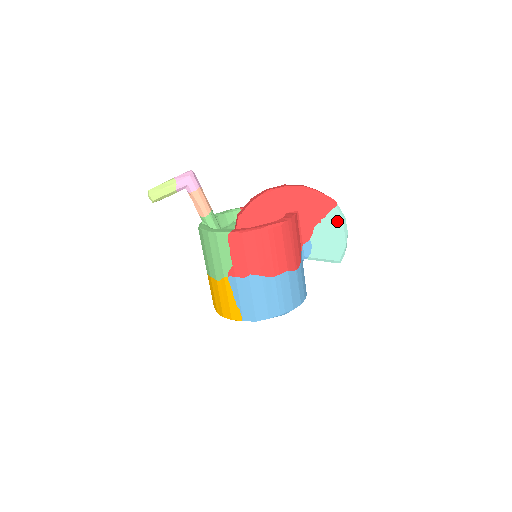
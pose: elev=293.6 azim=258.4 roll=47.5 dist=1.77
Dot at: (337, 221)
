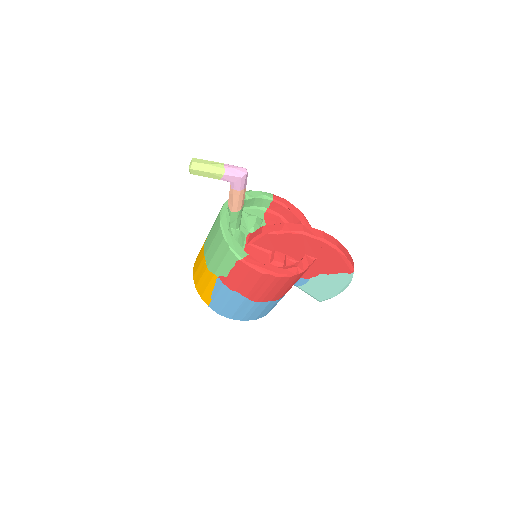
Dot at: (342, 281)
